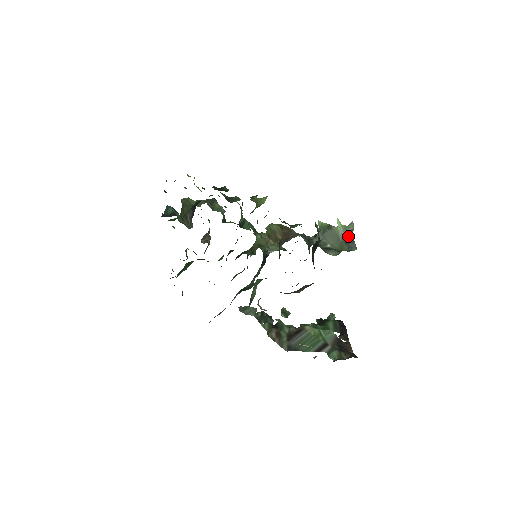
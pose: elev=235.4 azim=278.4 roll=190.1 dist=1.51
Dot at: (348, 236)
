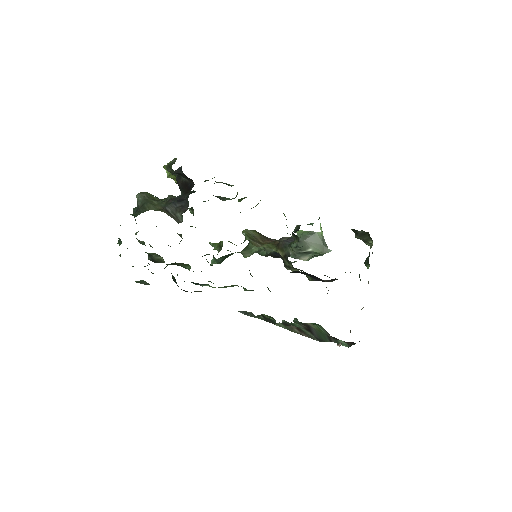
Dot at: occluded
